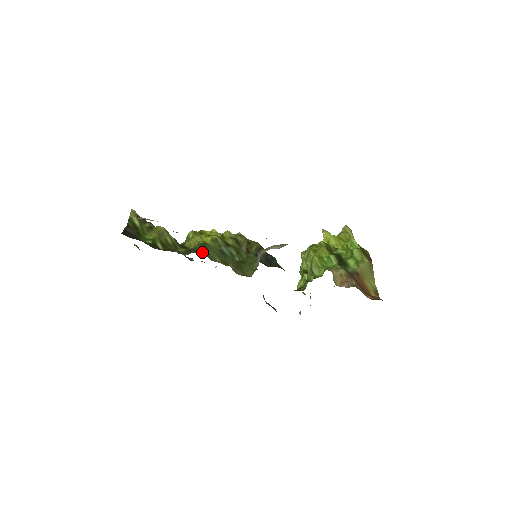
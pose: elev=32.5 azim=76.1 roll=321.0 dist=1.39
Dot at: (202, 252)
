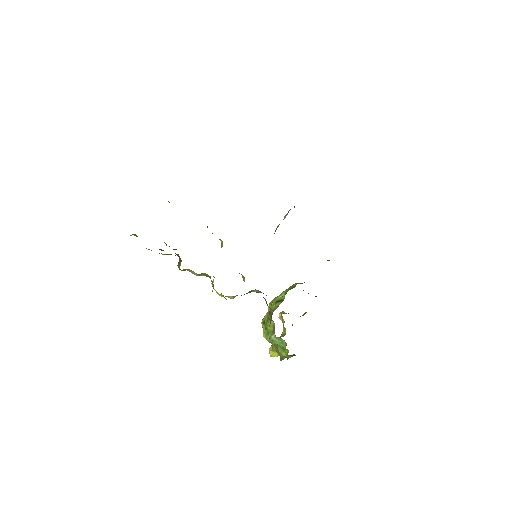
Dot at: occluded
